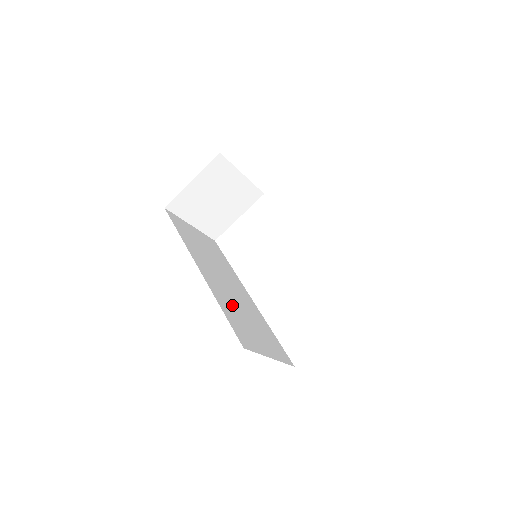
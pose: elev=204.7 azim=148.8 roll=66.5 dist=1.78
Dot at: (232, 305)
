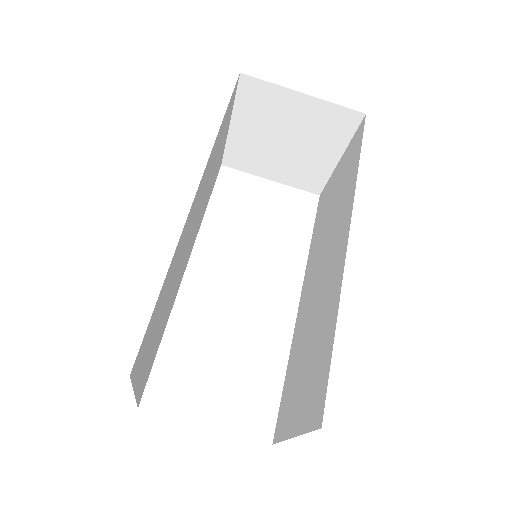
Dot at: (172, 278)
